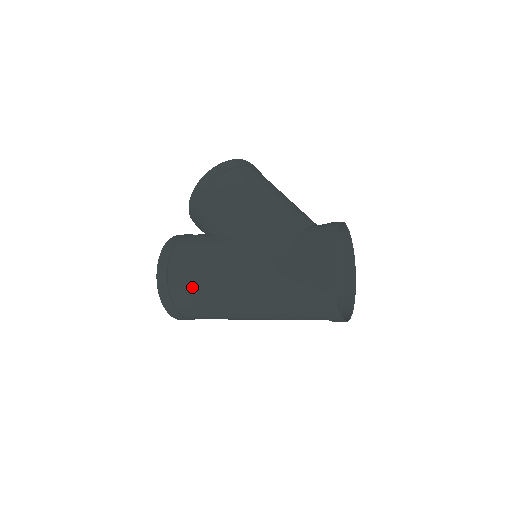
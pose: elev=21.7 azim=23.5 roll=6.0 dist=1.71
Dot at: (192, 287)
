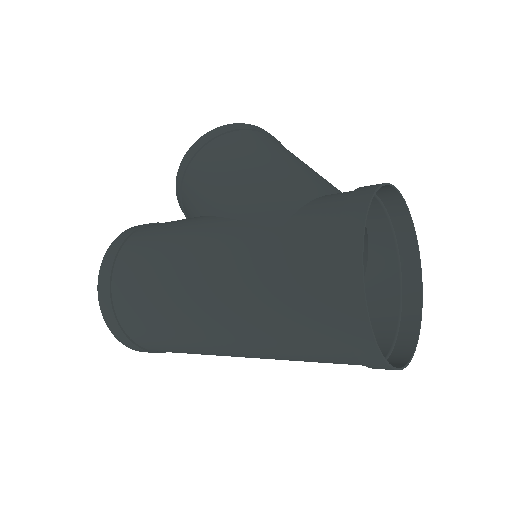
Dot at: (140, 285)
